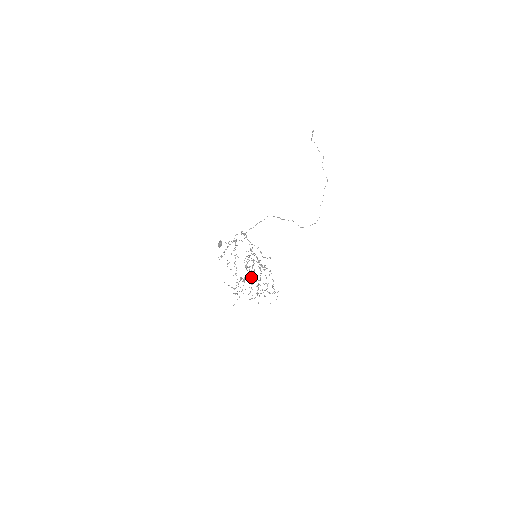
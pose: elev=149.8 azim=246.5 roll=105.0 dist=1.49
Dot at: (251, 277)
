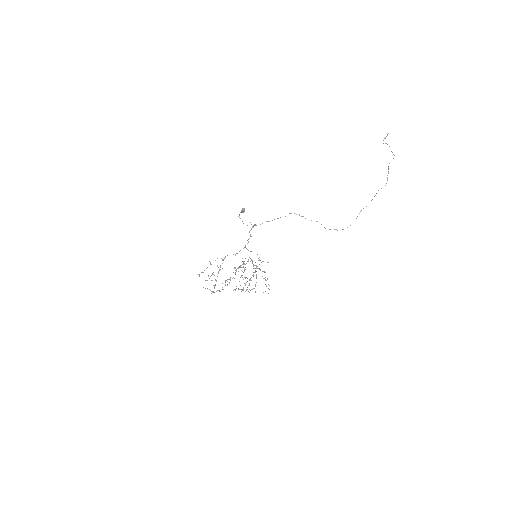
Dot at: (240, 277)
